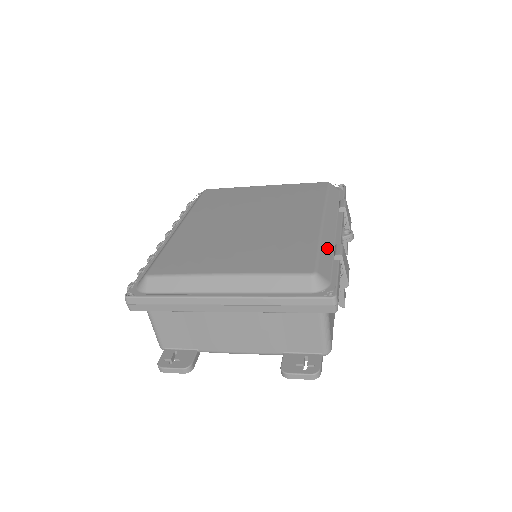
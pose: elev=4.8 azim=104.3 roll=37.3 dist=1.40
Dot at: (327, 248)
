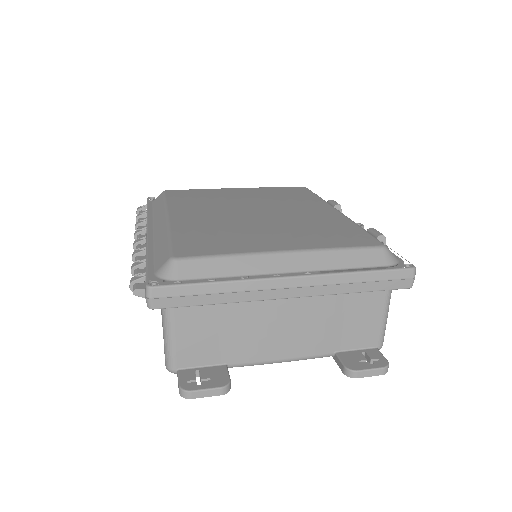
Dot at: occluded
